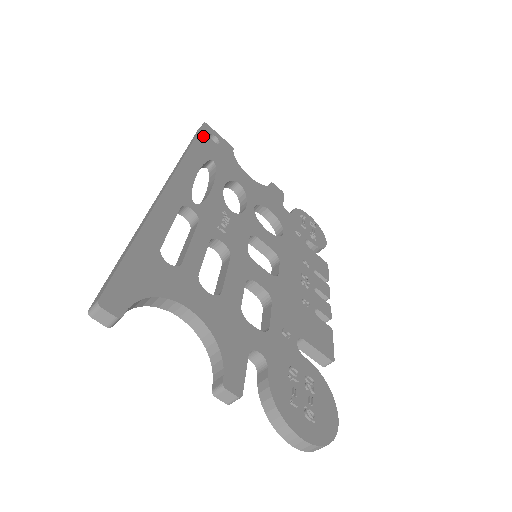
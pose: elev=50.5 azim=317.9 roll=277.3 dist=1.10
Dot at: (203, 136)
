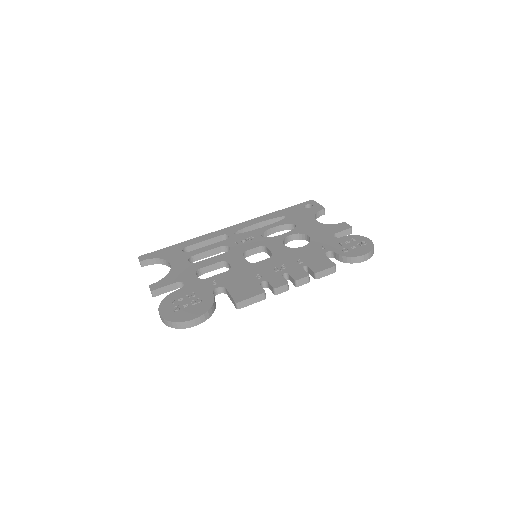
Dot at: (297, 206)
